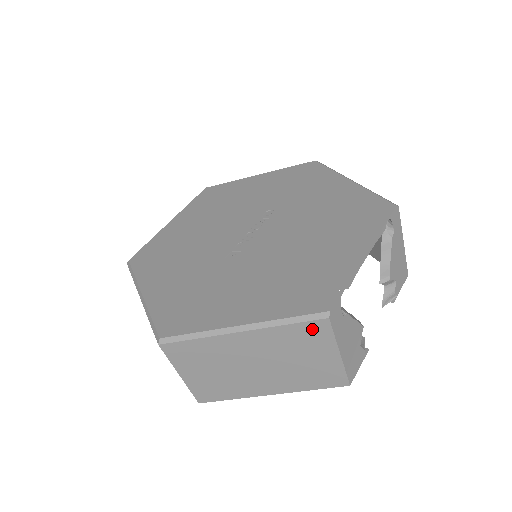
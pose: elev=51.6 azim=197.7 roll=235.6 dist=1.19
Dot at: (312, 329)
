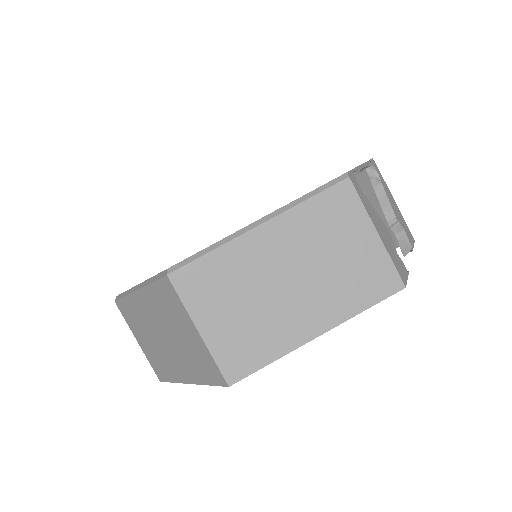
Dot at: (336, 199)
